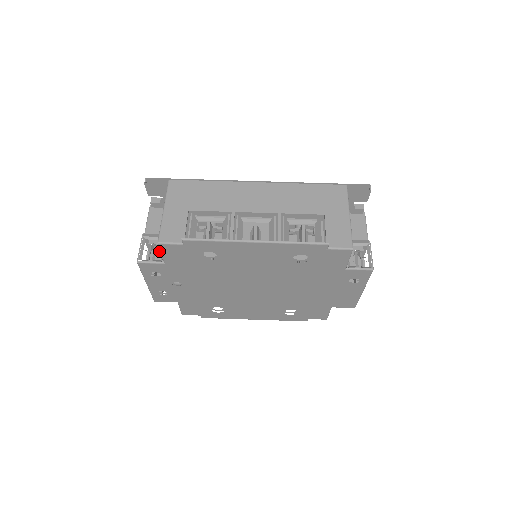
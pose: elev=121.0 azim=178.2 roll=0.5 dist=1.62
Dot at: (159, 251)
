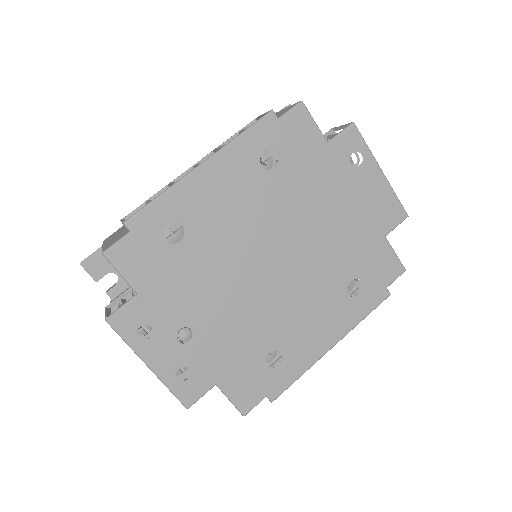
Dot at: occluded
